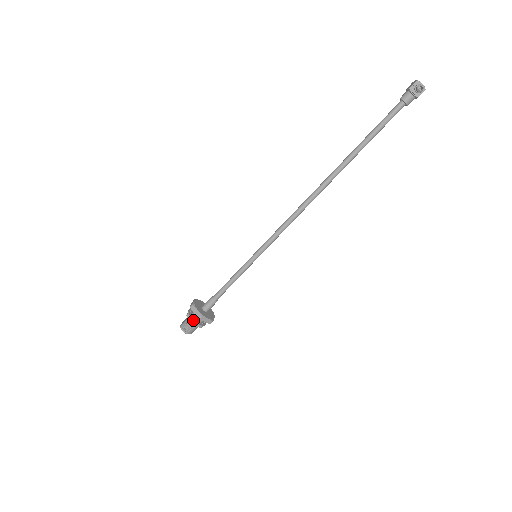
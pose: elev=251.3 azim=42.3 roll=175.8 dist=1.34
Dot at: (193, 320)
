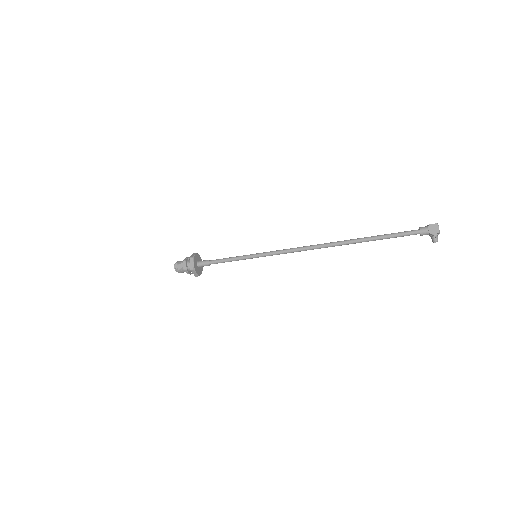
Dot at: (190, 274)
